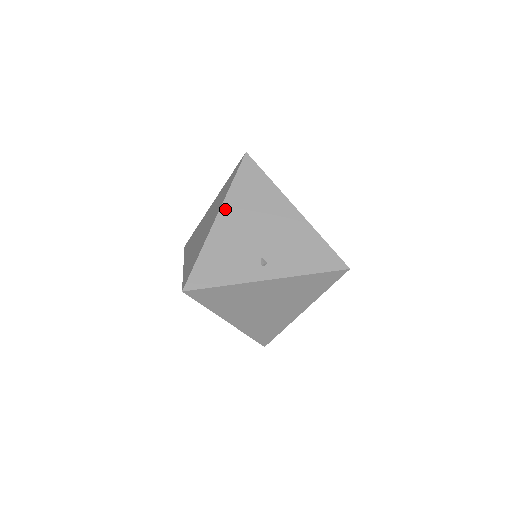
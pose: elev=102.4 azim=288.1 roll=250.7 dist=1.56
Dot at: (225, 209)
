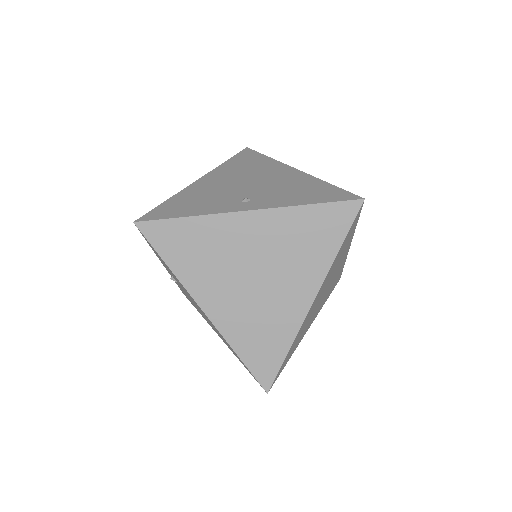
Dot at: (212, 174)
